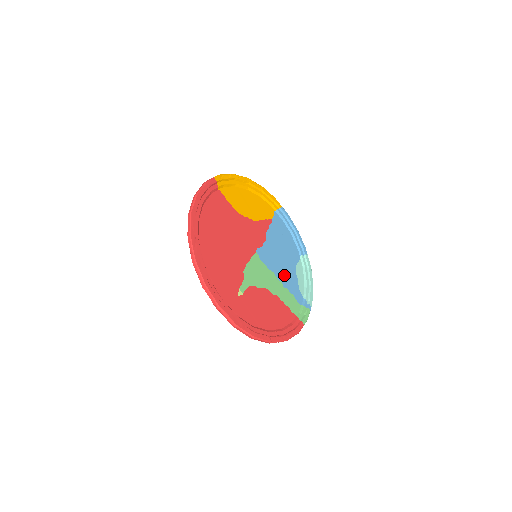
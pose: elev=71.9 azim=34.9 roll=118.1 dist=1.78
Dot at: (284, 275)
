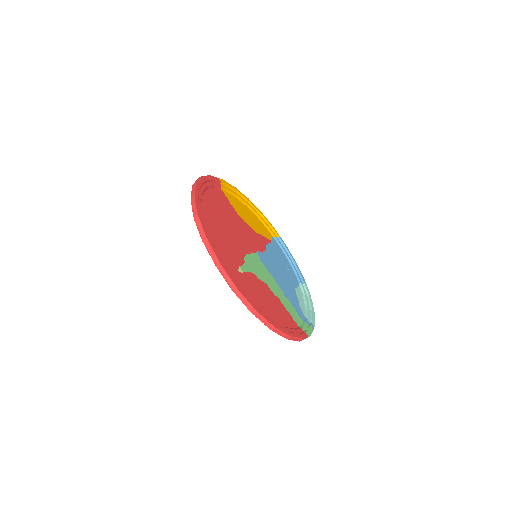
Dot at: (284, 287)
